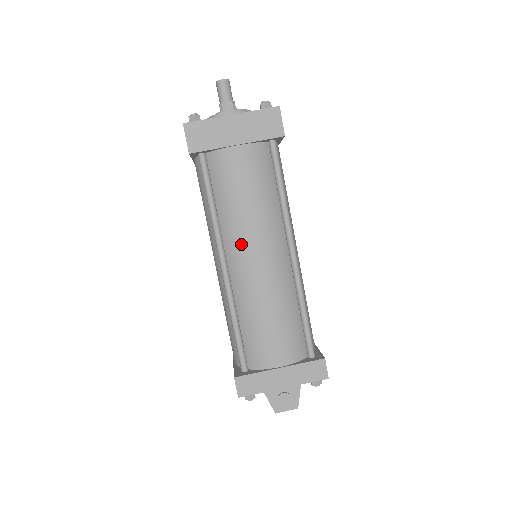
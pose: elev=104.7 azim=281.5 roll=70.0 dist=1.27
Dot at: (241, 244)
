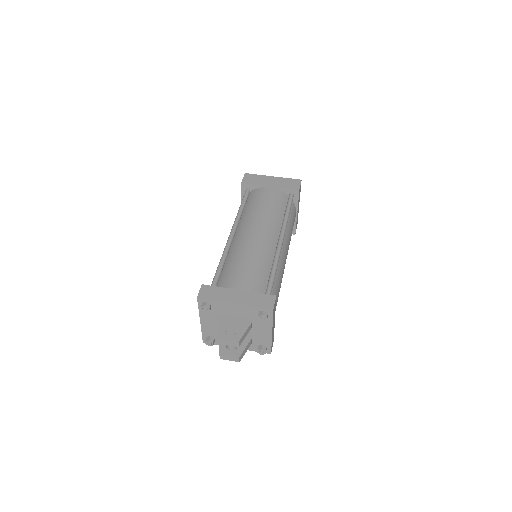
Dot at: (249, 225)
